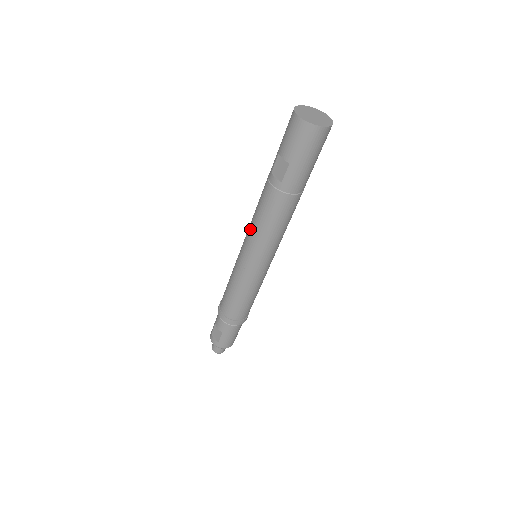
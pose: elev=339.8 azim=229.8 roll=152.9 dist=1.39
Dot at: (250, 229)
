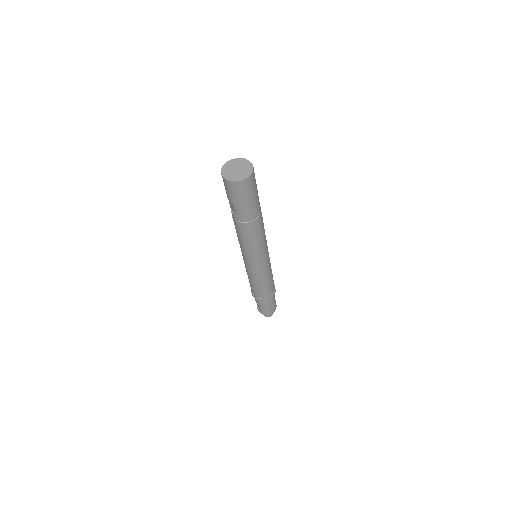
Dot at: occluded
